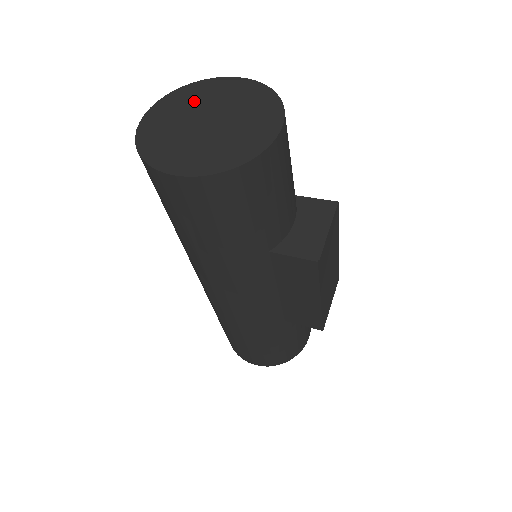
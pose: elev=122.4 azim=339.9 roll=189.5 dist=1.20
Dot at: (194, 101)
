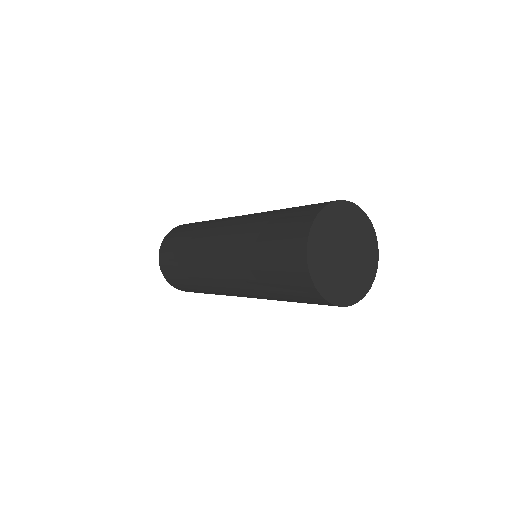
Dot at: (330, 233)
